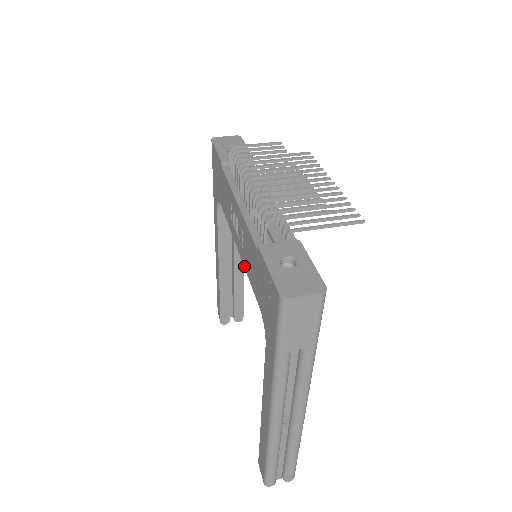
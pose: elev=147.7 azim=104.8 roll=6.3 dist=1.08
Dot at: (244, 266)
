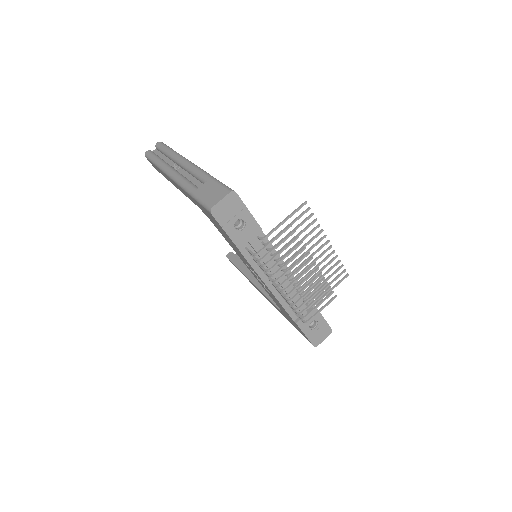
Dot at: occluded
